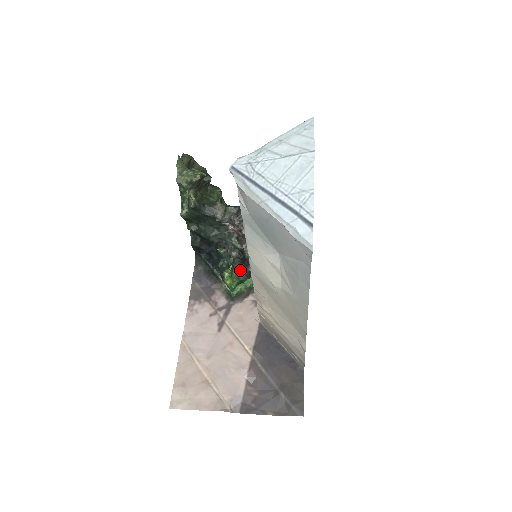
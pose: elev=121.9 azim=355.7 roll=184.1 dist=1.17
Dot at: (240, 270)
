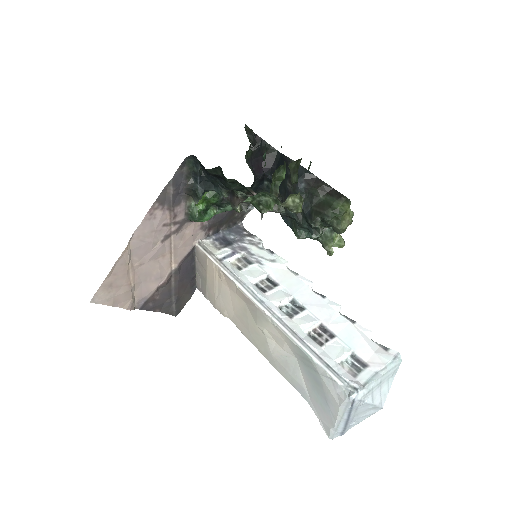
Dot at: (217, 200)
